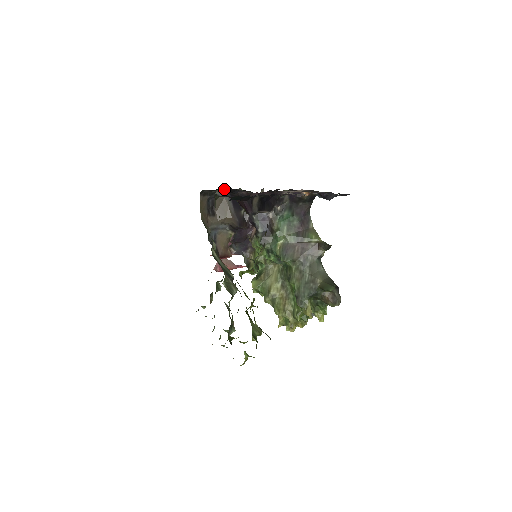
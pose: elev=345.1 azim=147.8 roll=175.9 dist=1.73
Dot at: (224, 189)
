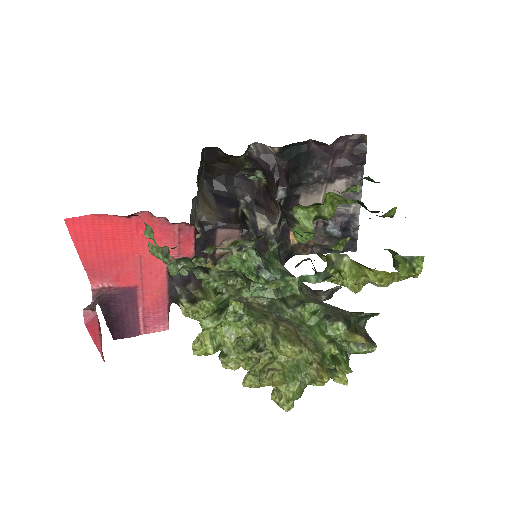
Dot at: (204, 183)
